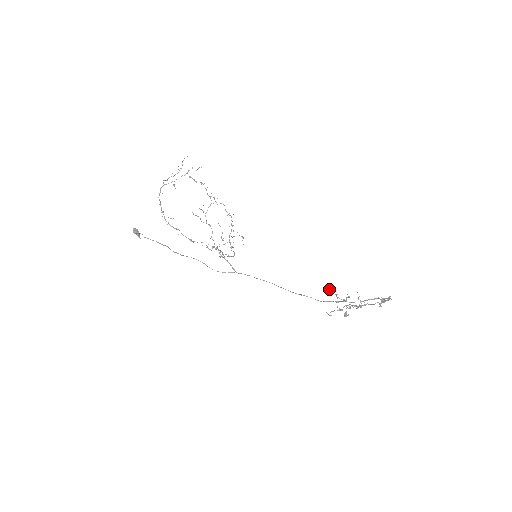
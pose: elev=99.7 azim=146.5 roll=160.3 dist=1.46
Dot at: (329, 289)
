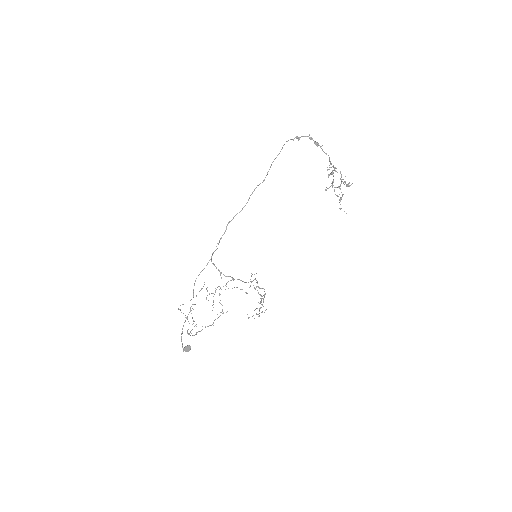
Dot at: occluded
